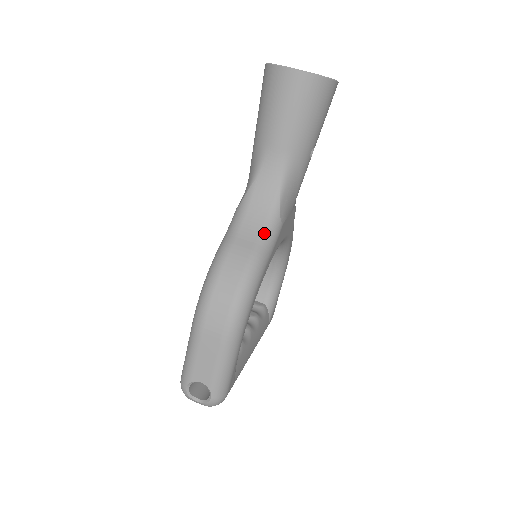
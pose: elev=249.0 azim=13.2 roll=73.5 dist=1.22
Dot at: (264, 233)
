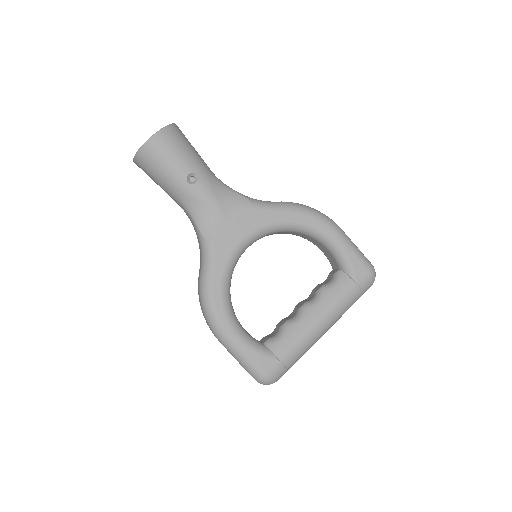
Dot at: (202, 258)
